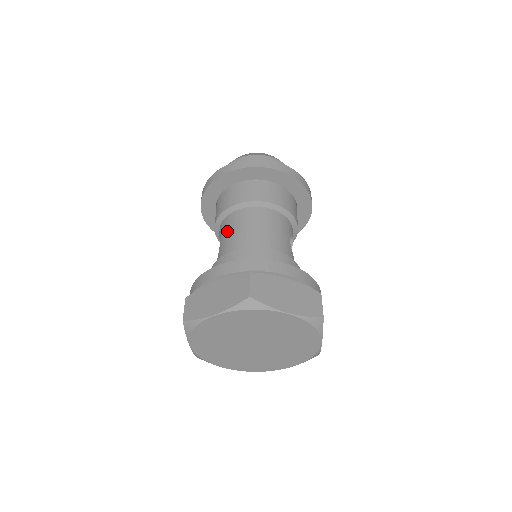
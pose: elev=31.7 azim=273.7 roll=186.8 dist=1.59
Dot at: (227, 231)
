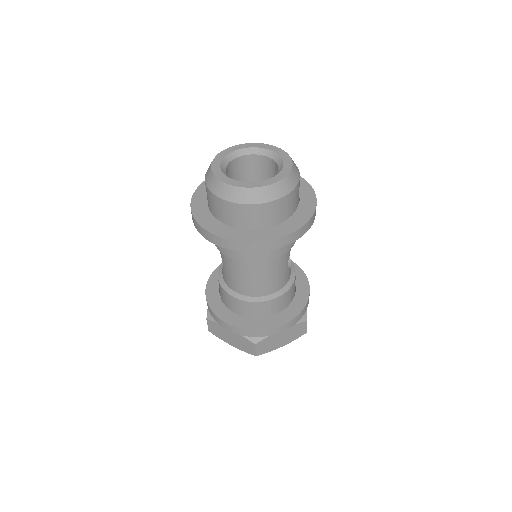
Dot at: (229, 269)
